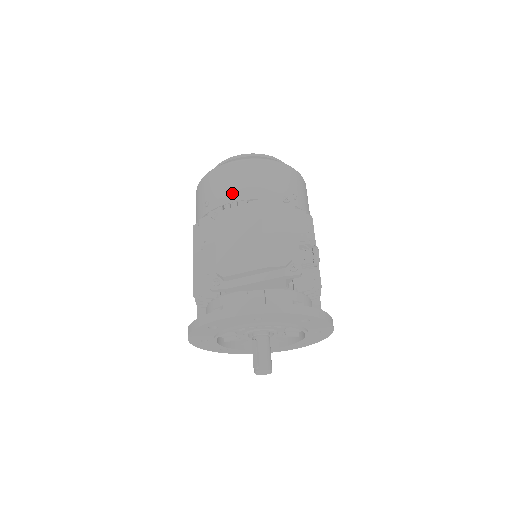
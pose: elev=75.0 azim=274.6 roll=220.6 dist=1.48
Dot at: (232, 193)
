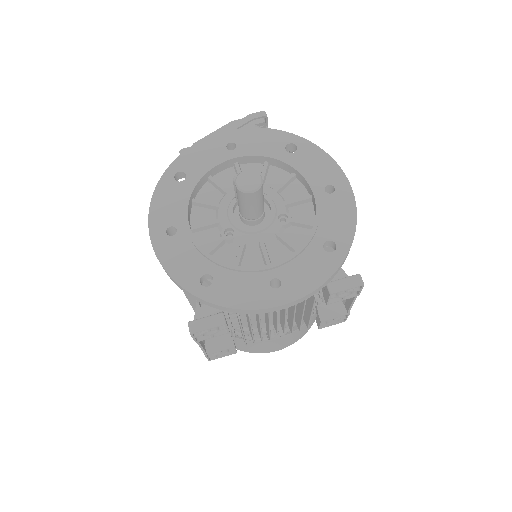
Dot at: occluded
